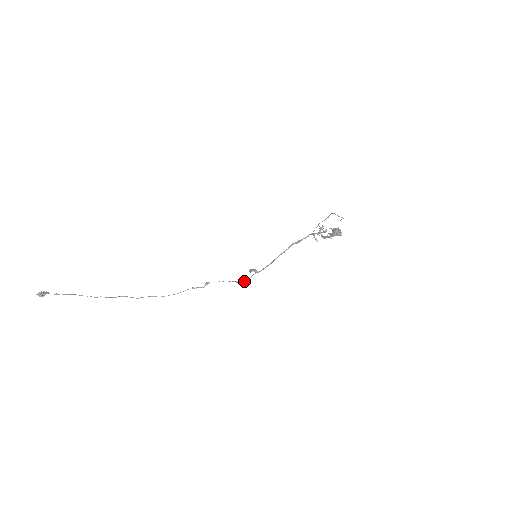
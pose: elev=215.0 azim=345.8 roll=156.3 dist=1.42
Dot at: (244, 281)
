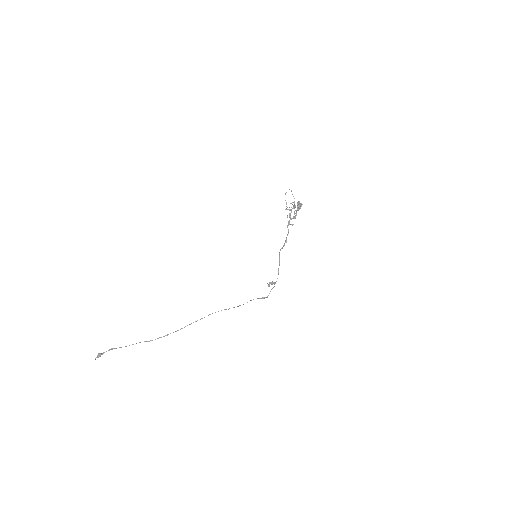
Dot at: occluded
